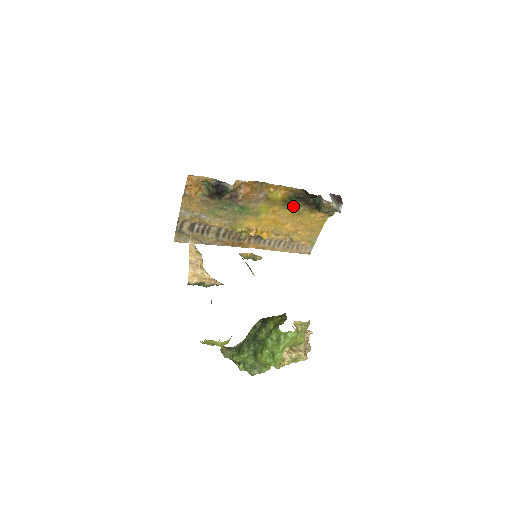
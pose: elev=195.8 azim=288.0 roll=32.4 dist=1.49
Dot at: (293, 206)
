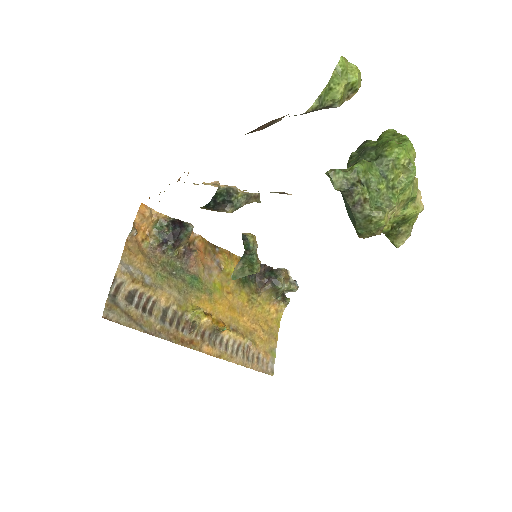
Dot at: (247, 288)
